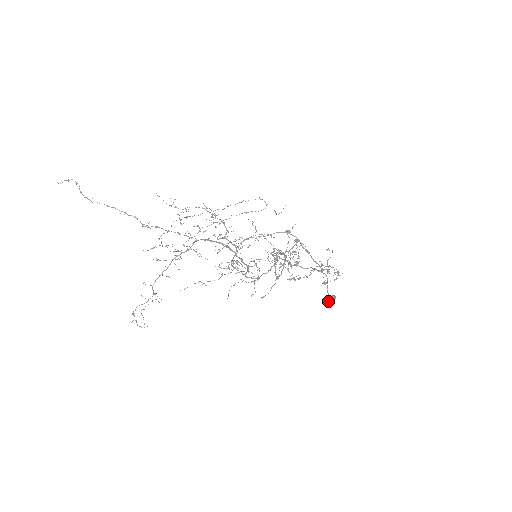
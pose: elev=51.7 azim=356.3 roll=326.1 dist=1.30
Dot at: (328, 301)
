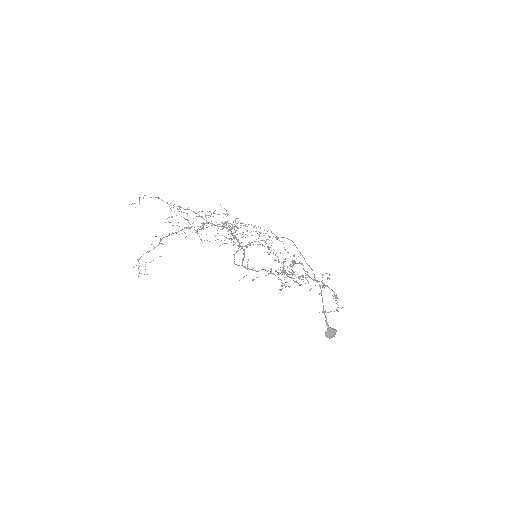
Dot at: (328, 333)
